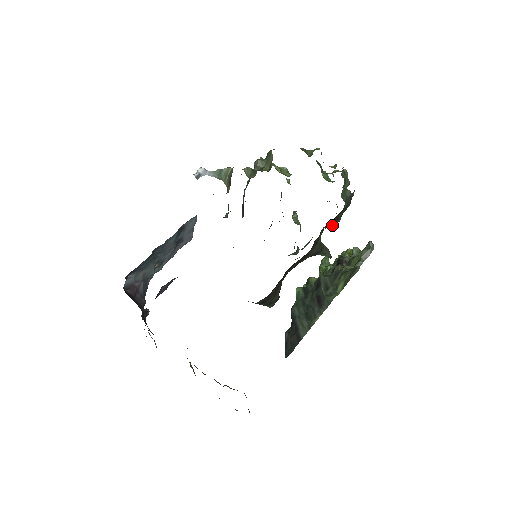
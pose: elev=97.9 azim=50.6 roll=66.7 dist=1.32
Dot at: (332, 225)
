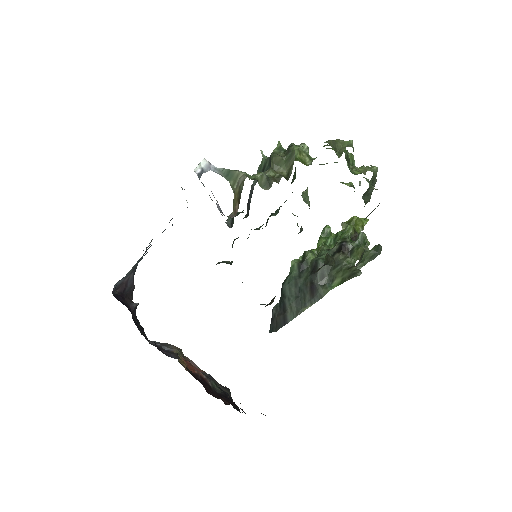
Dot at: occluded
